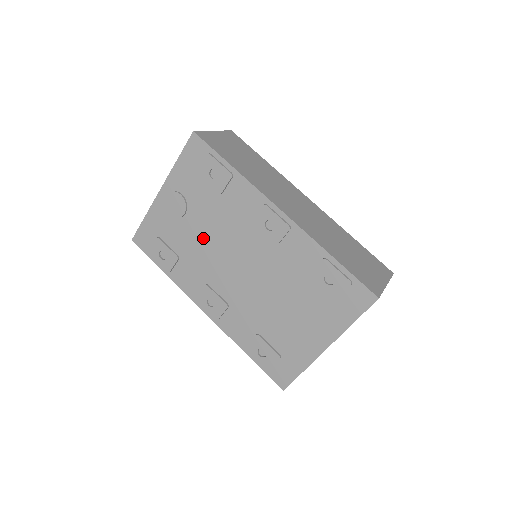
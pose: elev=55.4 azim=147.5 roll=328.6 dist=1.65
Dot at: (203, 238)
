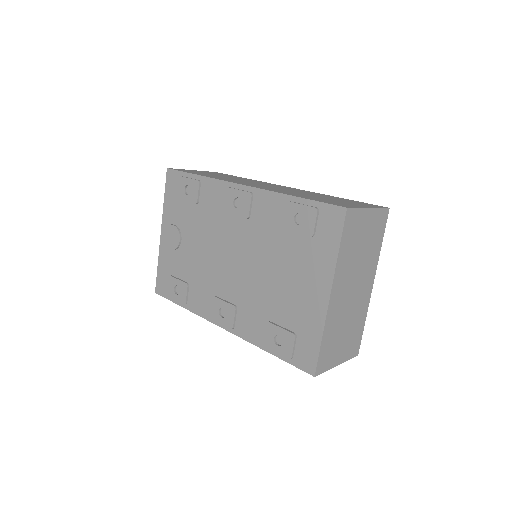
Dot at: (199, 253)
